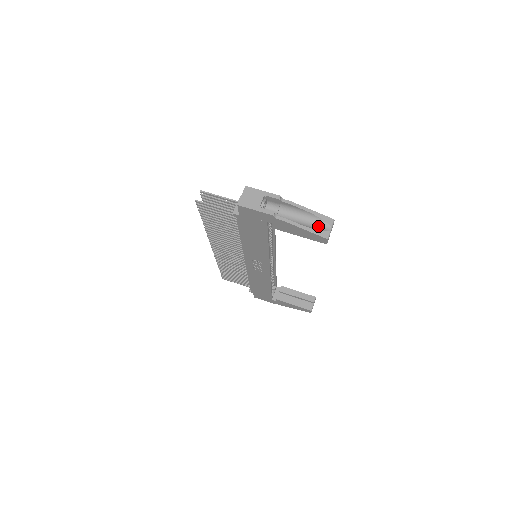
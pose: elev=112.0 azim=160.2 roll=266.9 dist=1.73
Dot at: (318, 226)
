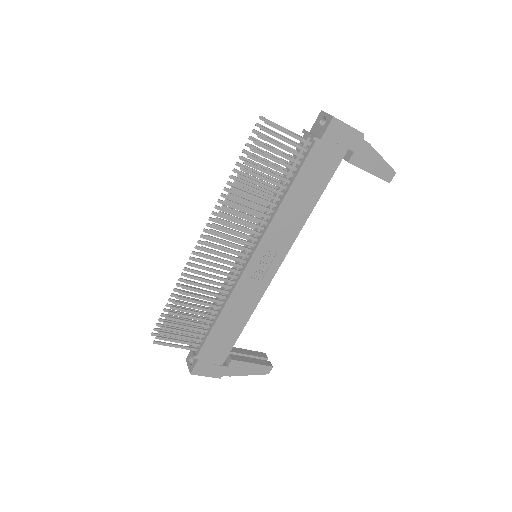
Dot at: occluded
